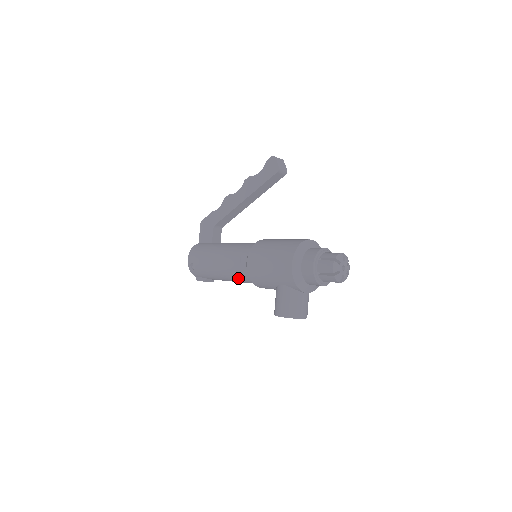
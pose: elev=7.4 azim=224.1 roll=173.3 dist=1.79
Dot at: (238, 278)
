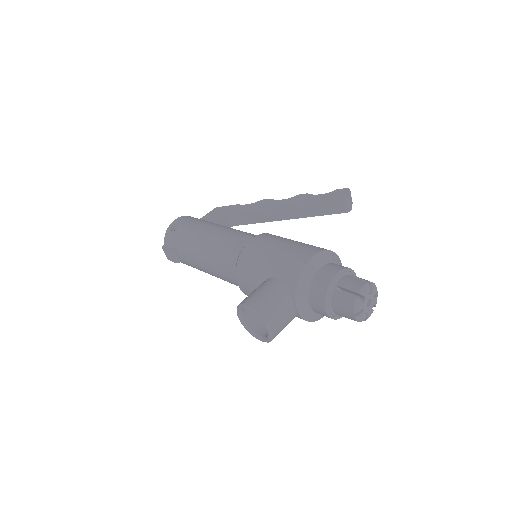
Dot at: (220, 257)
